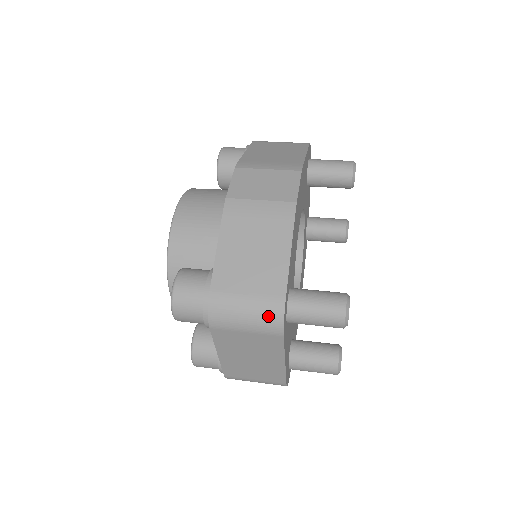
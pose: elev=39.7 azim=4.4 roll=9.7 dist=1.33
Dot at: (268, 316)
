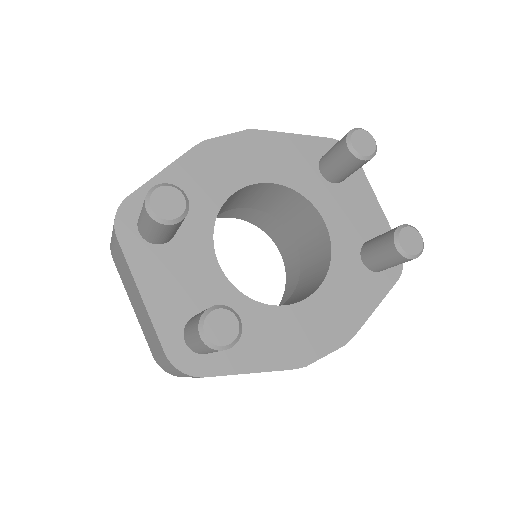
Dot at: occluded
